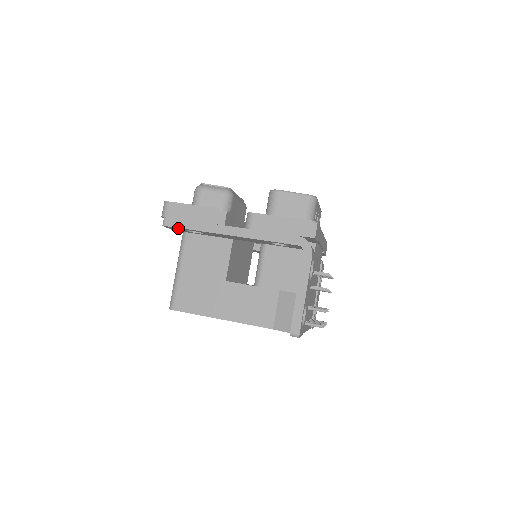
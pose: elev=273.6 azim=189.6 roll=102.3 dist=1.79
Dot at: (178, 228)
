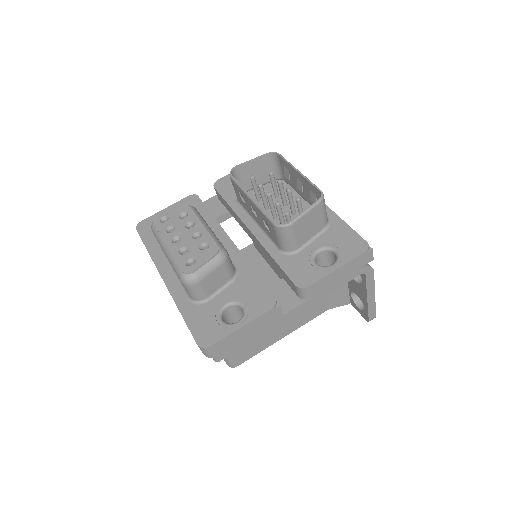
Dot at: occluded
